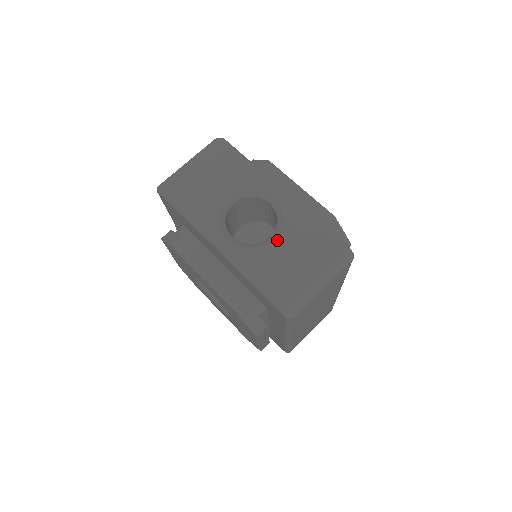
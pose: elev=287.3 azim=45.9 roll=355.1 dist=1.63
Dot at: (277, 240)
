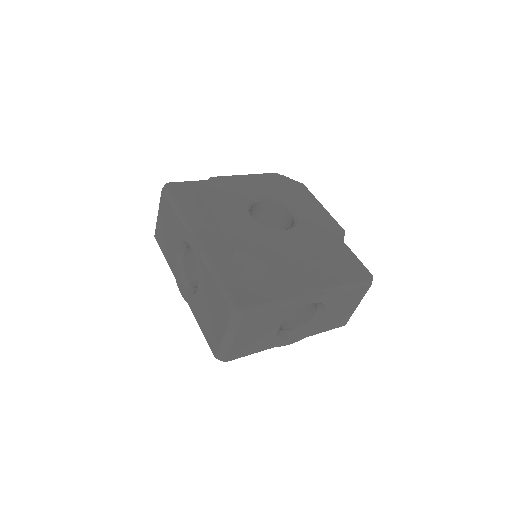
Dot at: (326, 315)
